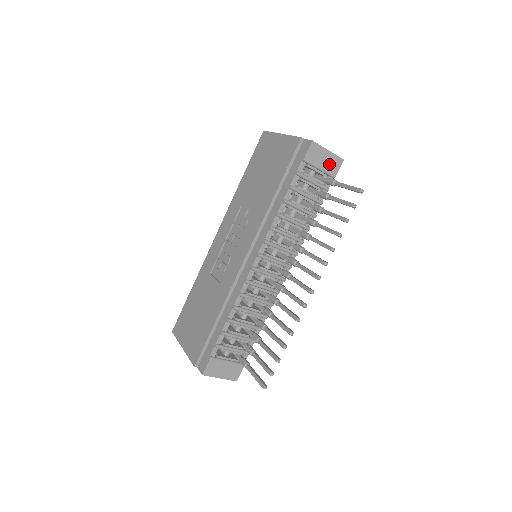
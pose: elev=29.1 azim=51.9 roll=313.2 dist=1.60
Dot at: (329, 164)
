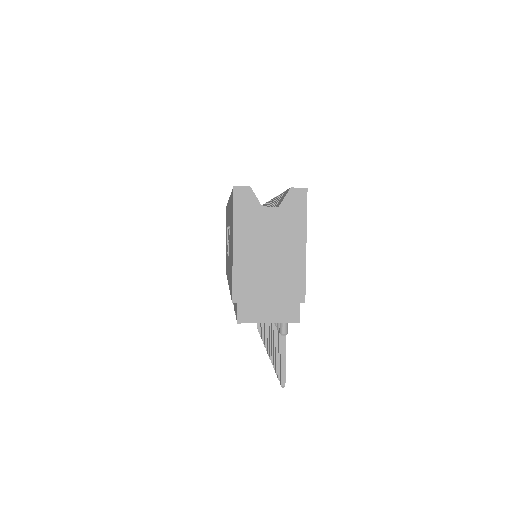
Dot at: occluded
